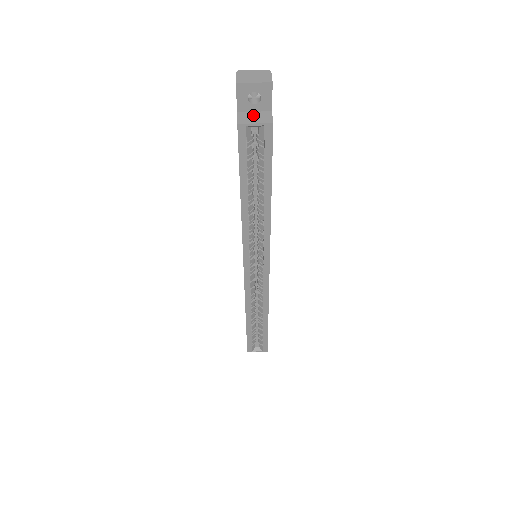
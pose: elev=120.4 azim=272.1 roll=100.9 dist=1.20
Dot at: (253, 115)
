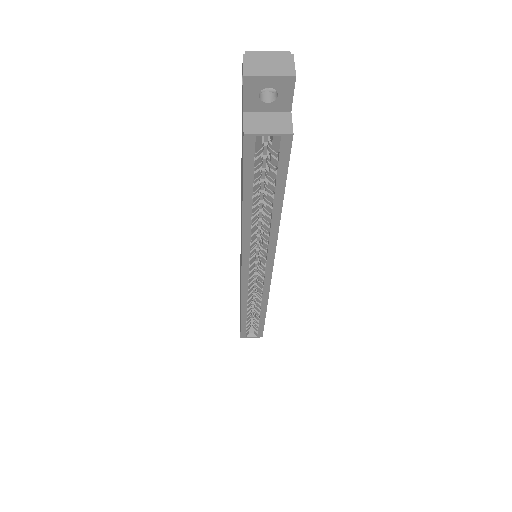
Dot at: (265, 118)
